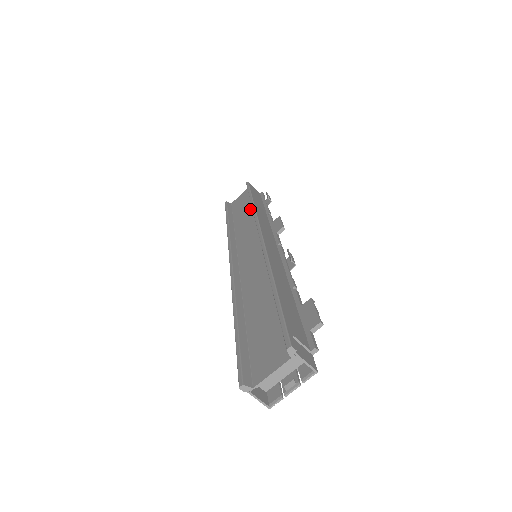
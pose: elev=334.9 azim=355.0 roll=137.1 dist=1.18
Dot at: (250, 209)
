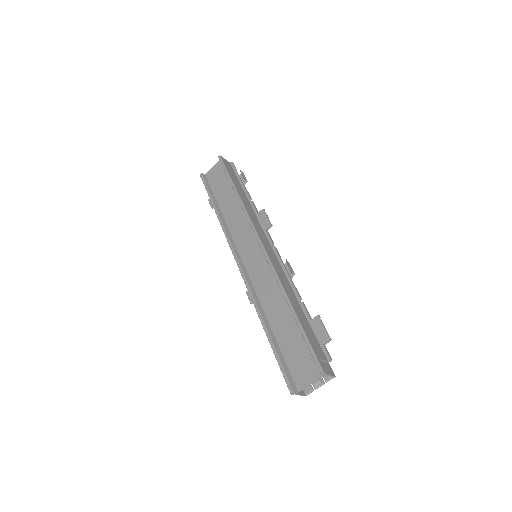
Dot at: (234, 197)
